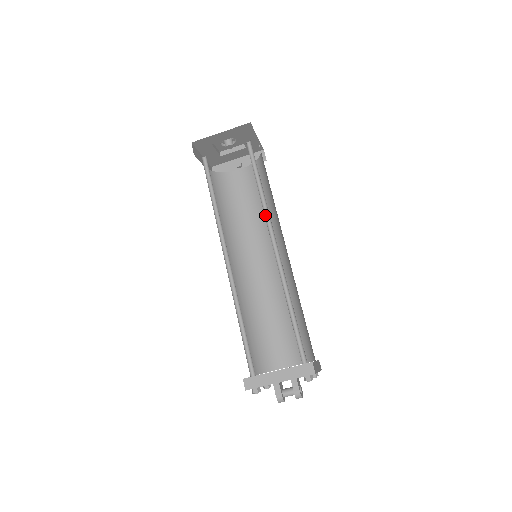
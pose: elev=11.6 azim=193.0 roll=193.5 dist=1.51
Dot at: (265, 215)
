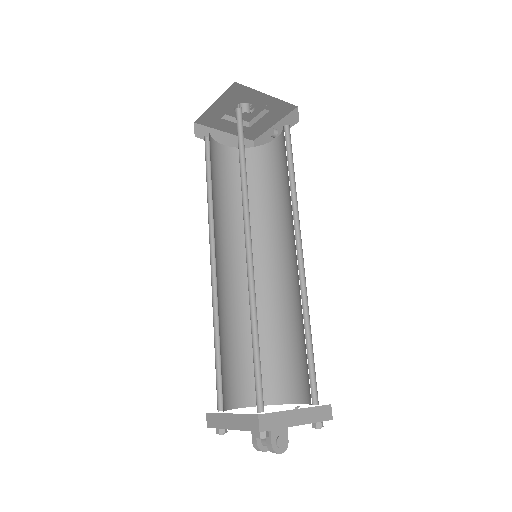
Dot at: (245, 205)
